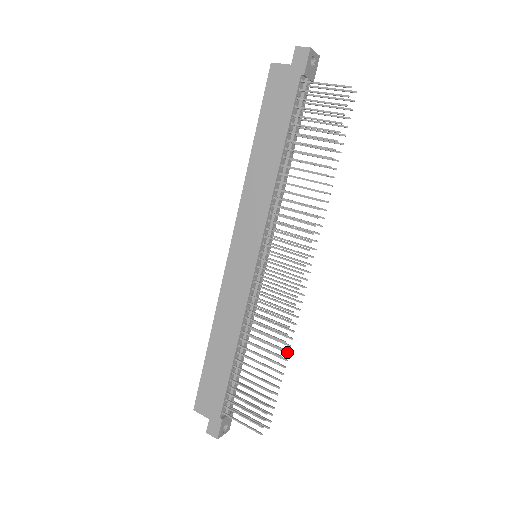
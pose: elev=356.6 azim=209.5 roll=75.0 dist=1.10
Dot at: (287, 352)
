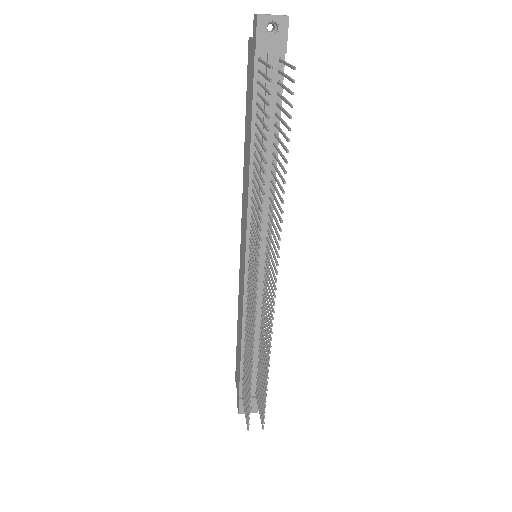
Dot at: (268, 364)
